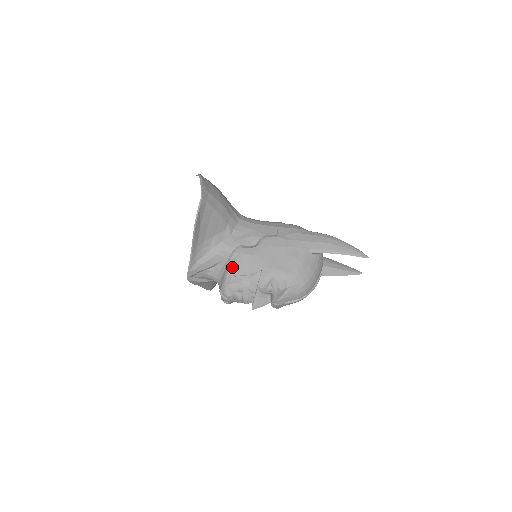
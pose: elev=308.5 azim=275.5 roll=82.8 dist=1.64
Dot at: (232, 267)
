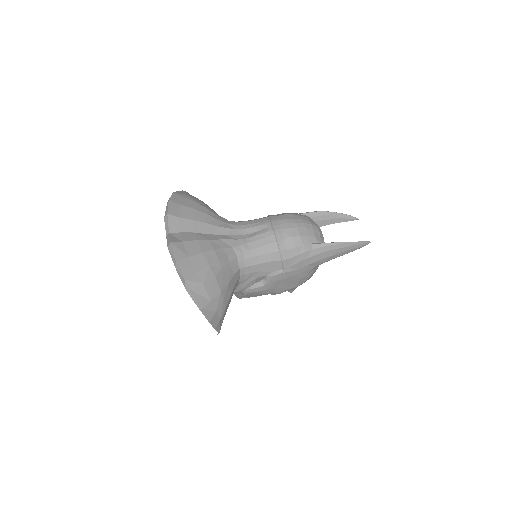
Dot at: (245, 296)
